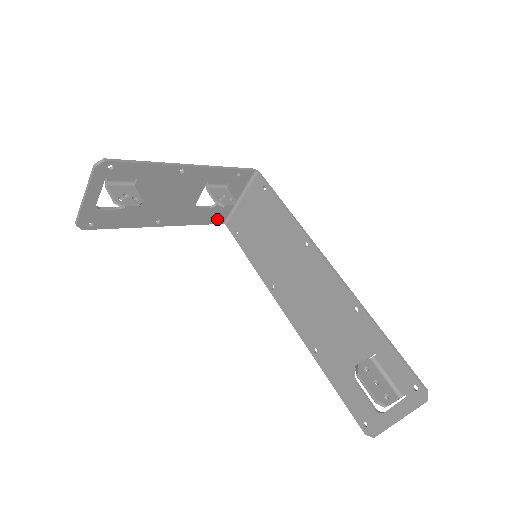
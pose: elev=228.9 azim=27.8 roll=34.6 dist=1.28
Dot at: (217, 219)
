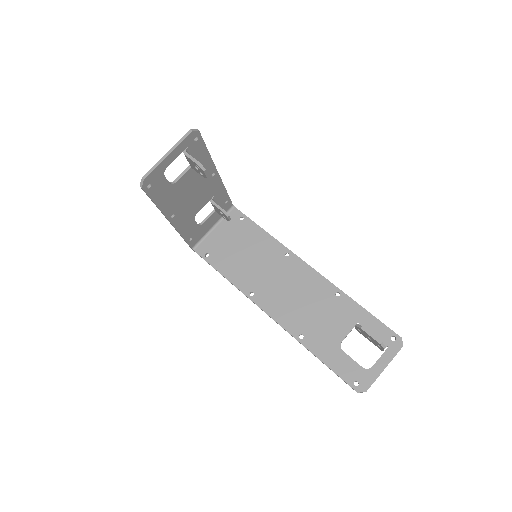
Dot at: (193, 240)
